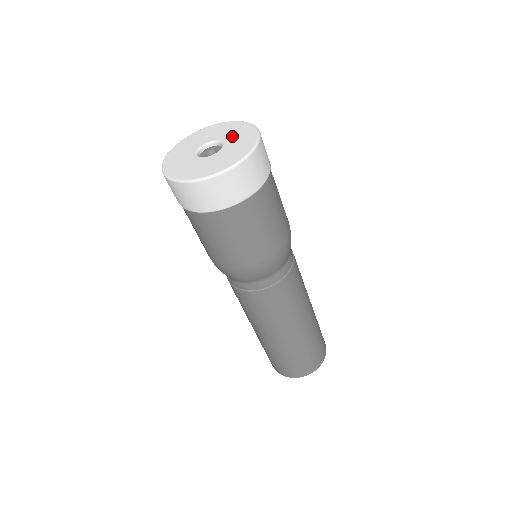
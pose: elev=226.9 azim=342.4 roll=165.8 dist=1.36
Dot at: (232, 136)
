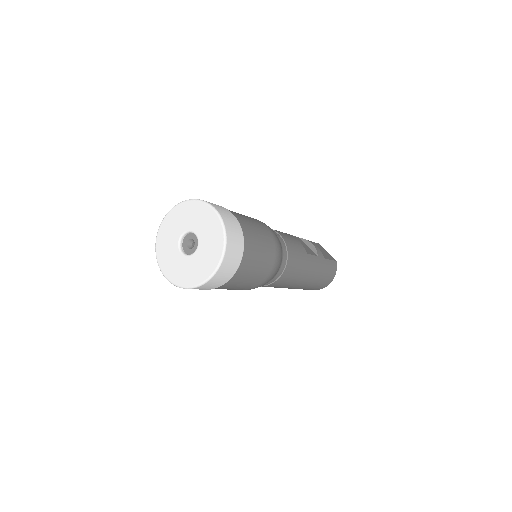
Dot at: (206, 244)
